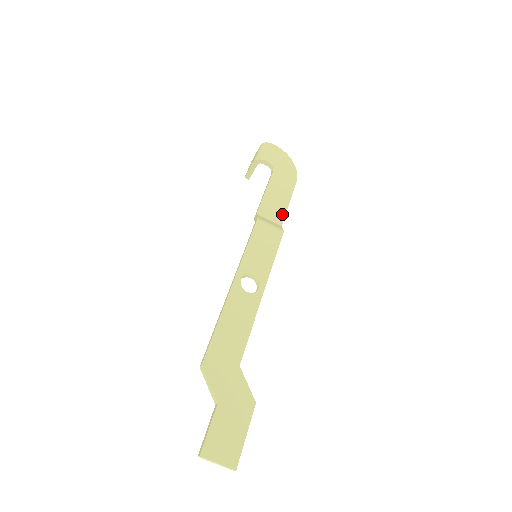
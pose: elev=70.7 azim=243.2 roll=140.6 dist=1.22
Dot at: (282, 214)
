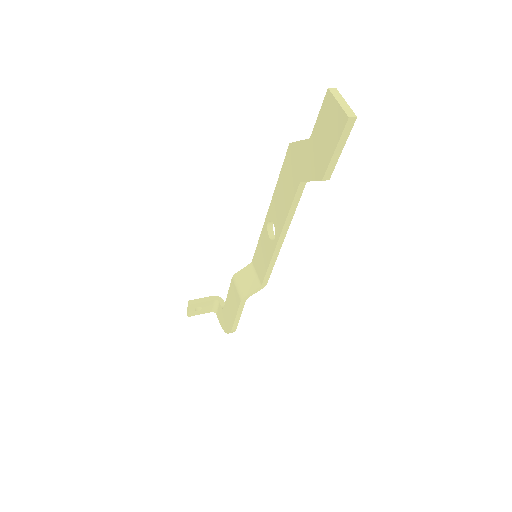
Dot at: occluded
